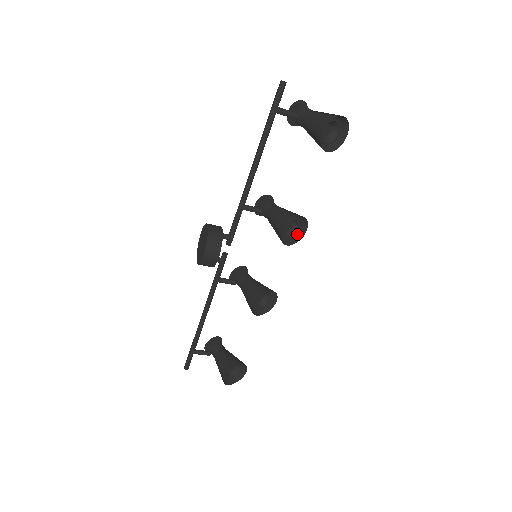
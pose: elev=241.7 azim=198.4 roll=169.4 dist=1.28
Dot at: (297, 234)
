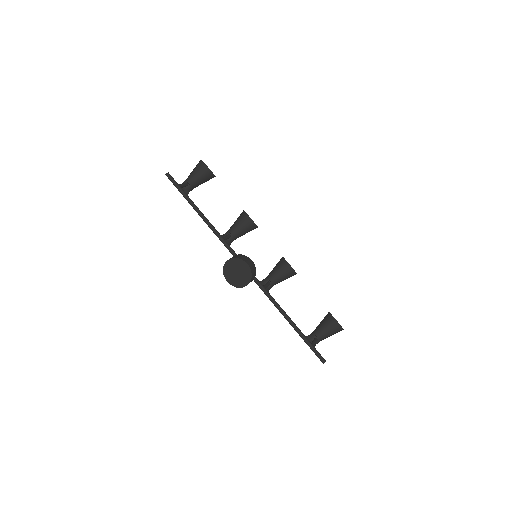
Dot at: occluded
